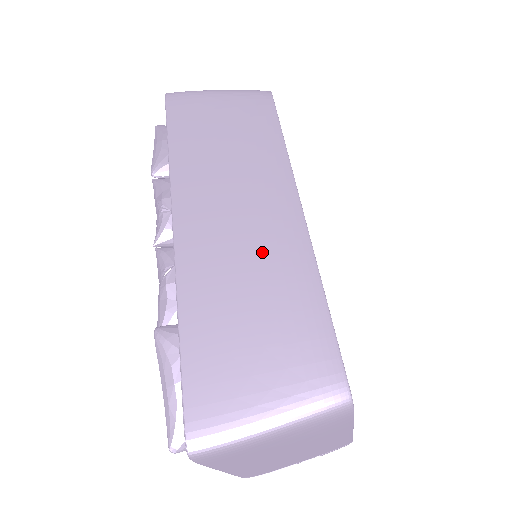
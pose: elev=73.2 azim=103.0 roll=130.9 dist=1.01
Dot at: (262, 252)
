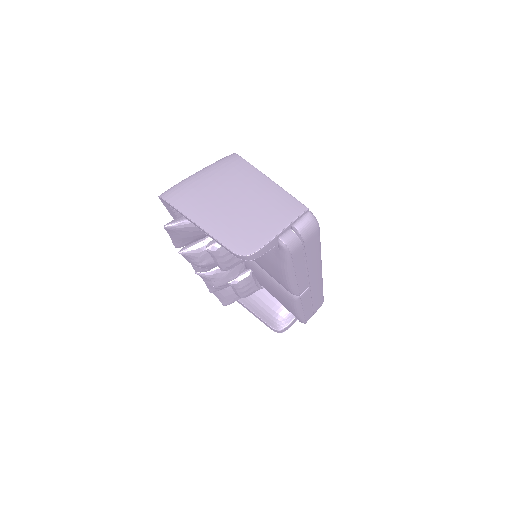
Dot at: occluded
